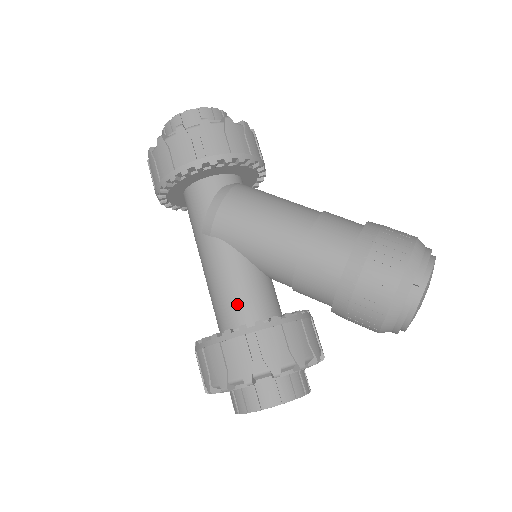
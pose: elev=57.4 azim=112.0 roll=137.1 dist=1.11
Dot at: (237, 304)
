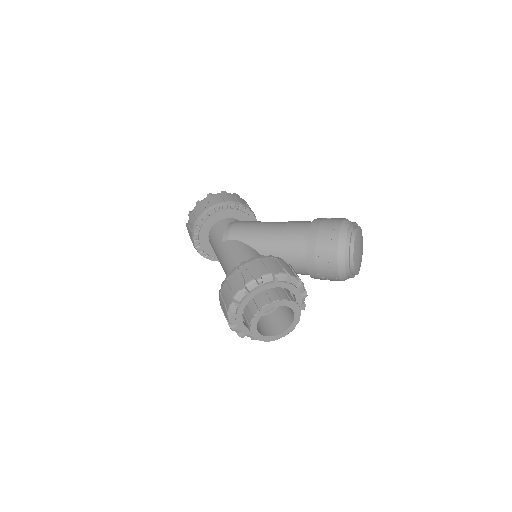
Dot at: occluded
